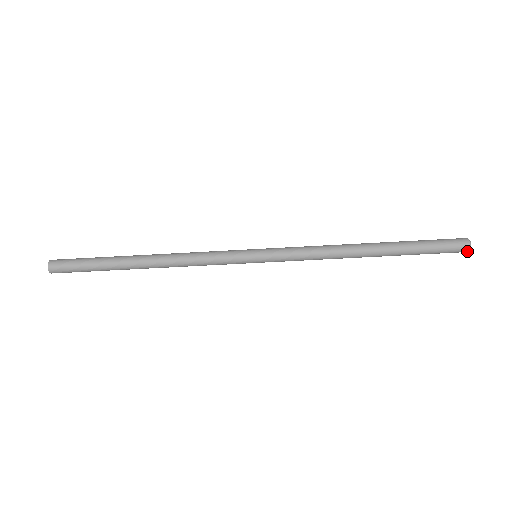
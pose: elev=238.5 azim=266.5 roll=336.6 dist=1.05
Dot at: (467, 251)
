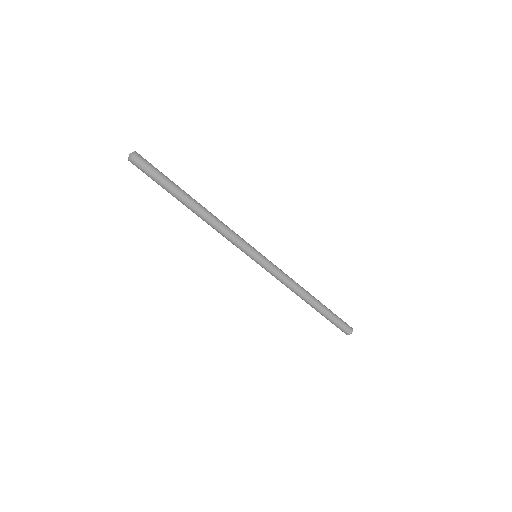
Dot at: (346, 334)
